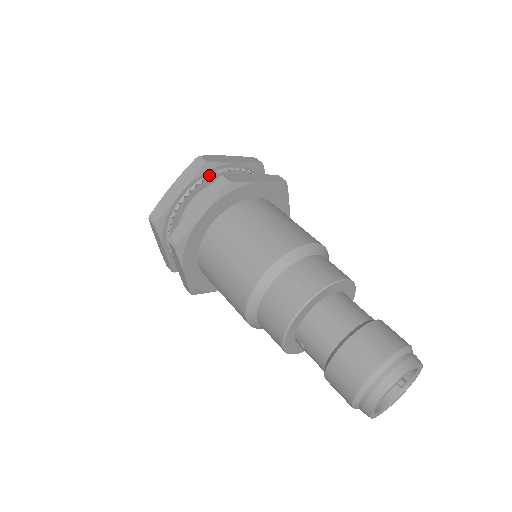
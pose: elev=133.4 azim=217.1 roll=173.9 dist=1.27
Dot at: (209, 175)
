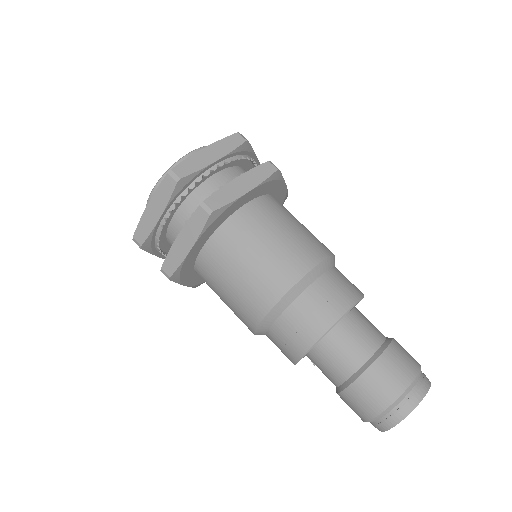
Dot at: (187, 188)
